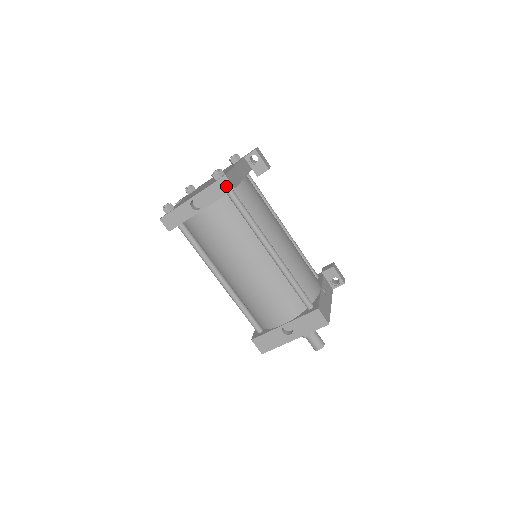
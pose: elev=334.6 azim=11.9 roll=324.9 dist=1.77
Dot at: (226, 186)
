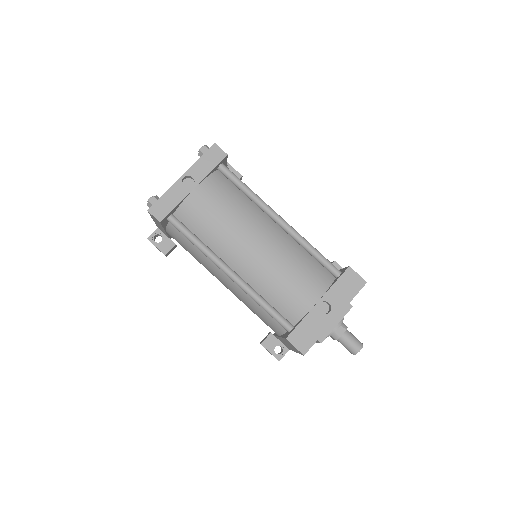
Dot at: (218, 154)
